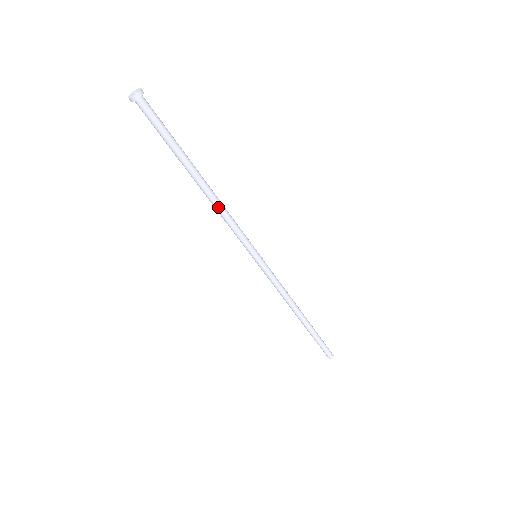
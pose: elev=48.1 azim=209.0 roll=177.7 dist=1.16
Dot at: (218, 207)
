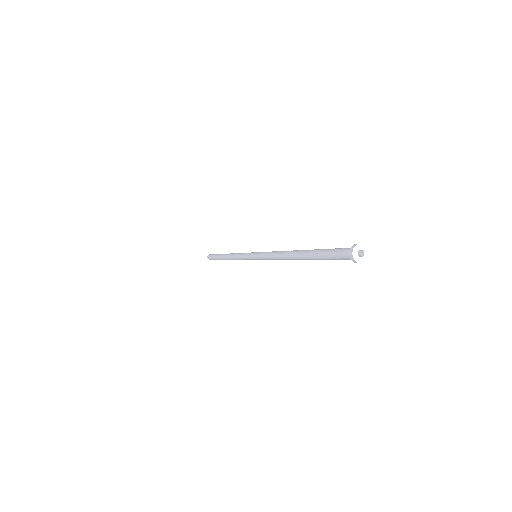
Dot at: (282, 259)
